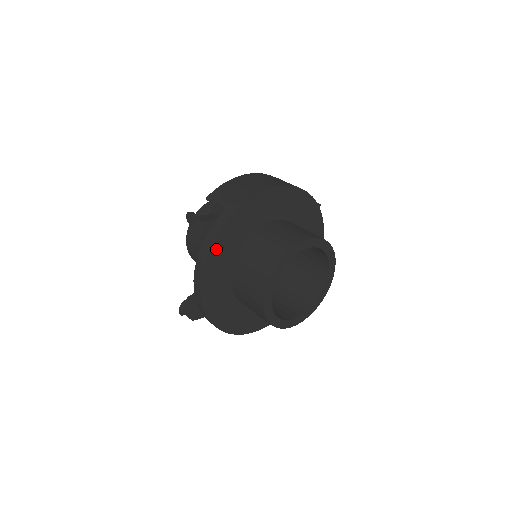
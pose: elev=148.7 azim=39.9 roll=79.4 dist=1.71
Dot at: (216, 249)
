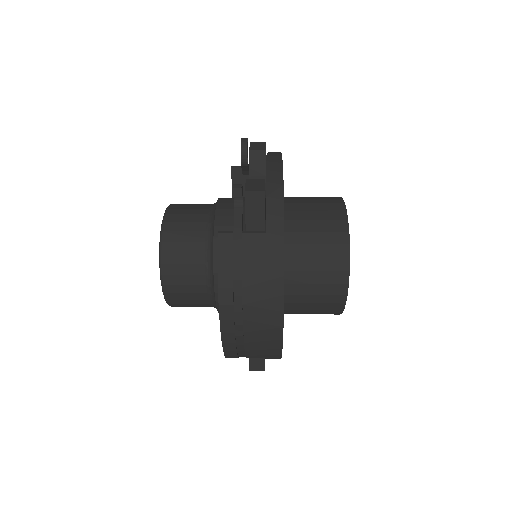
Dot at: occluded
